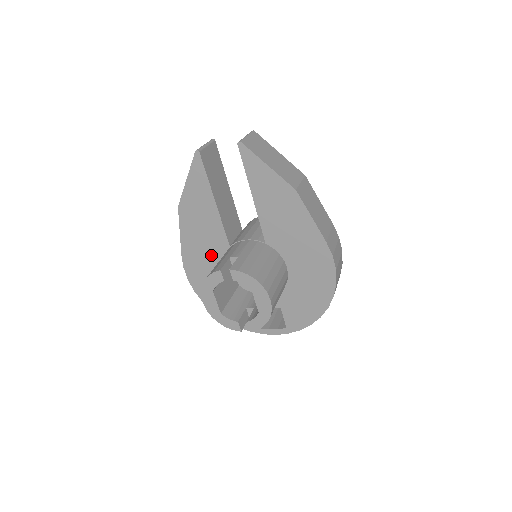
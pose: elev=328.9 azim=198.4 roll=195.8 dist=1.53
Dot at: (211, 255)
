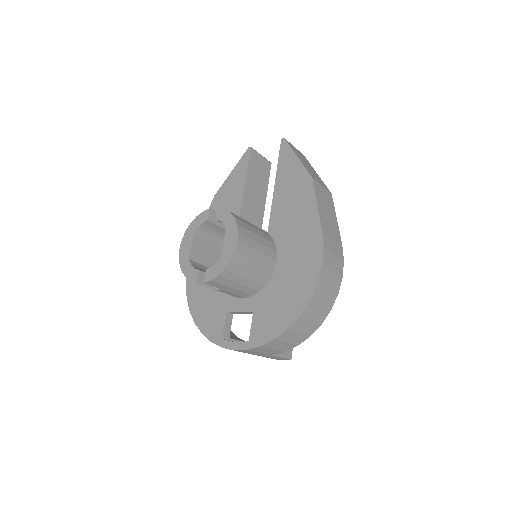
Dot at: occluded
